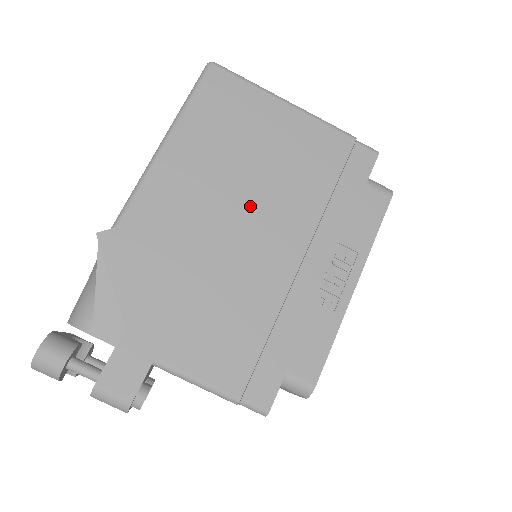
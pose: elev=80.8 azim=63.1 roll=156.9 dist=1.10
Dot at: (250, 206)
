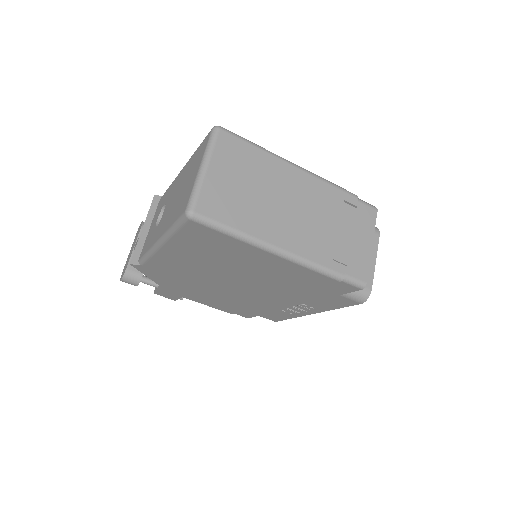
Dot at: (235, 281)
